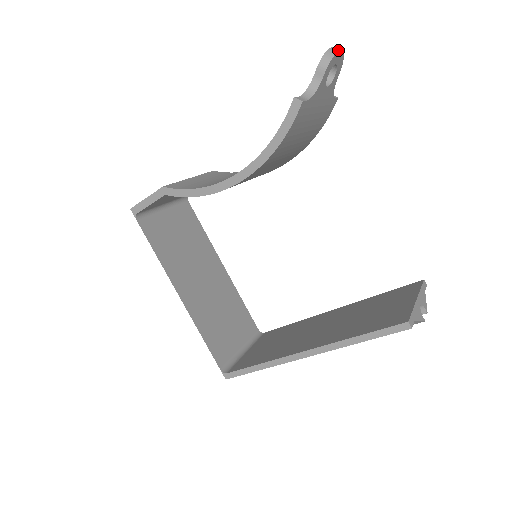
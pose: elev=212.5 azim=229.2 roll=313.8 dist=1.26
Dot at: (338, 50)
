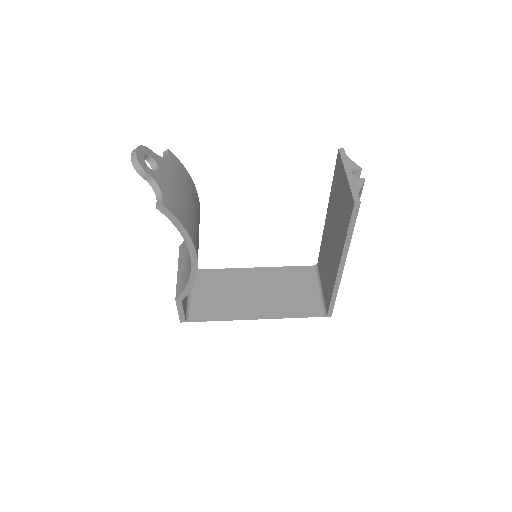
Dot at: (135, 154)
